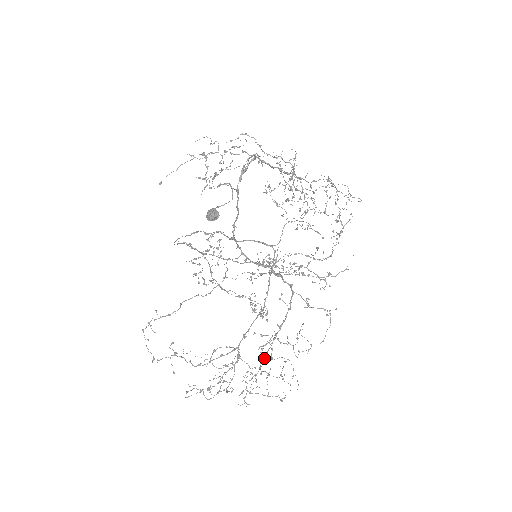
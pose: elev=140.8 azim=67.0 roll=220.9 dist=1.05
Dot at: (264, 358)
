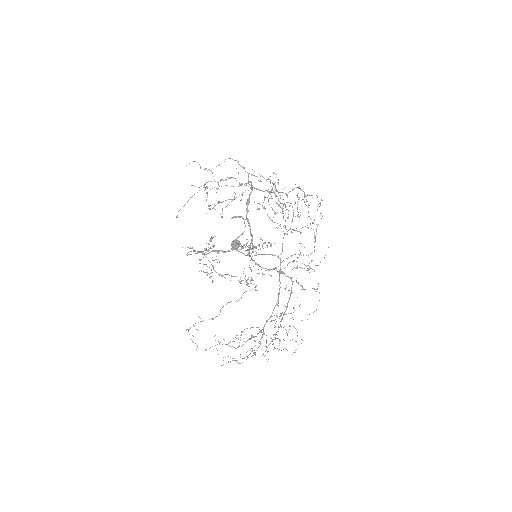
Dot at: (278, 329)
